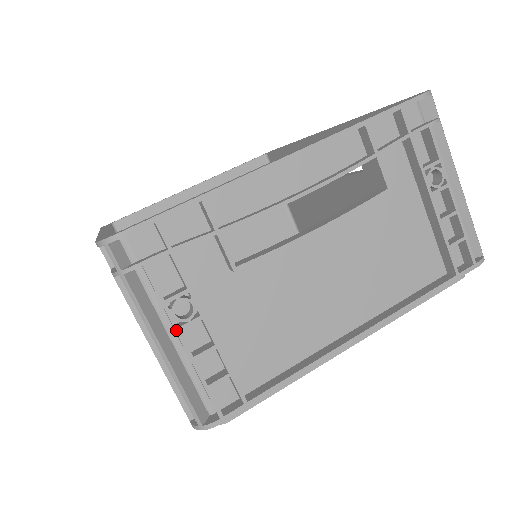
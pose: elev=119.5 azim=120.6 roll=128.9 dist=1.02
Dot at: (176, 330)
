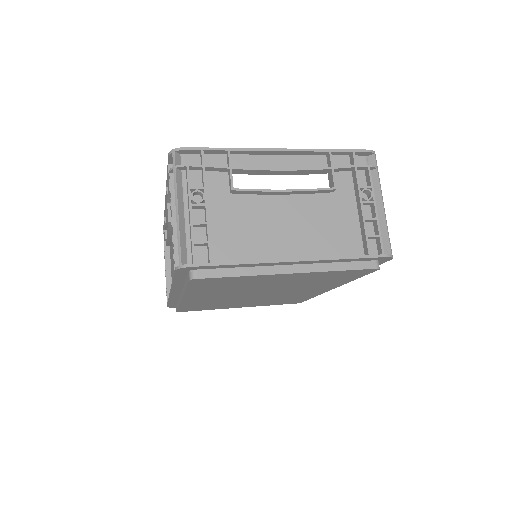
Dot at: (190, 204)
